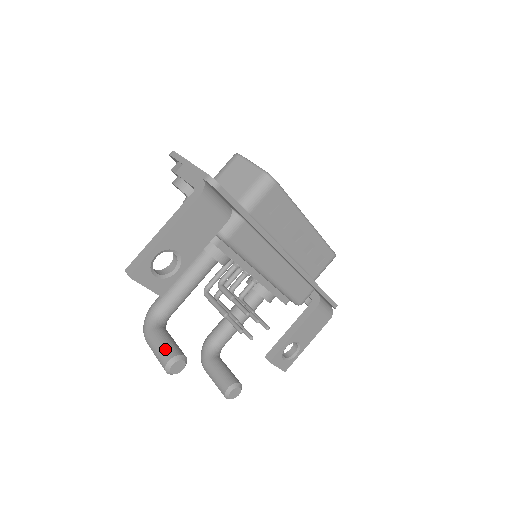
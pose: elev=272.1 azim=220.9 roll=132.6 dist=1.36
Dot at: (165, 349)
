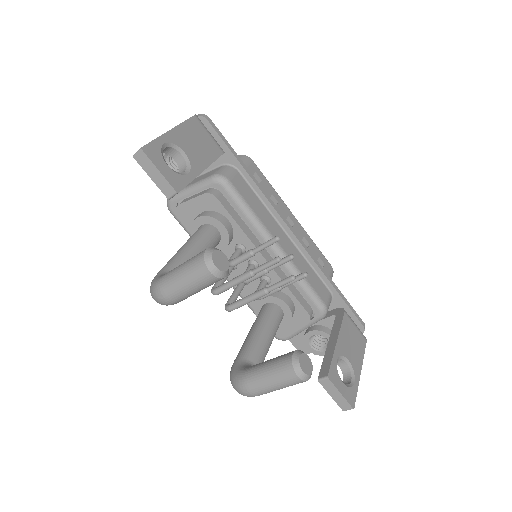
Dot at: occluded
